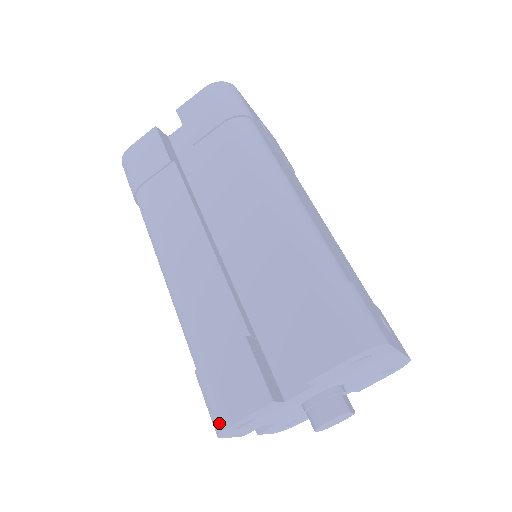
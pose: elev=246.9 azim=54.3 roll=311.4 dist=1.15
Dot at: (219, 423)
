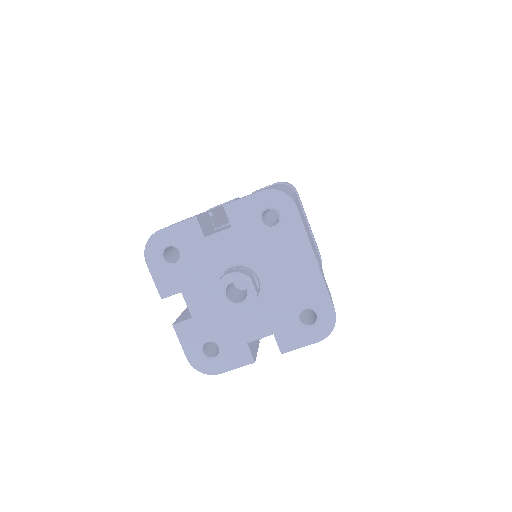
Dot at: (153, 235)
